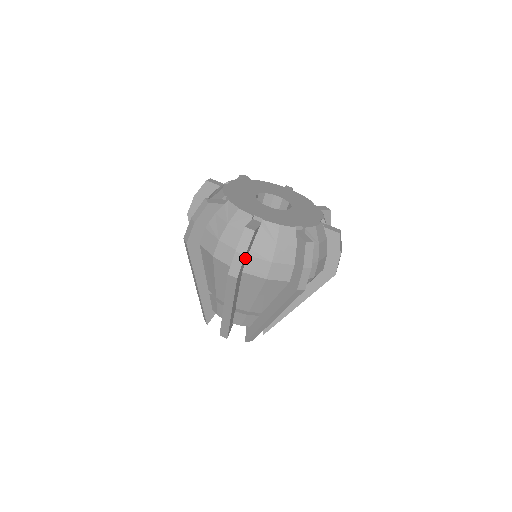
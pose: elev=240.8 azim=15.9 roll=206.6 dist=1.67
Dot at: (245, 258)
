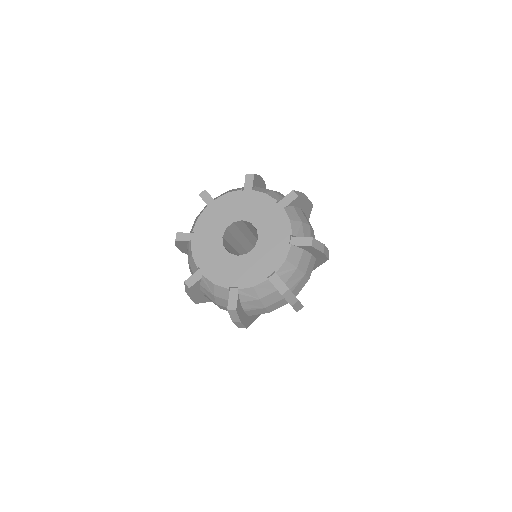
Dot at: (196, 295)
